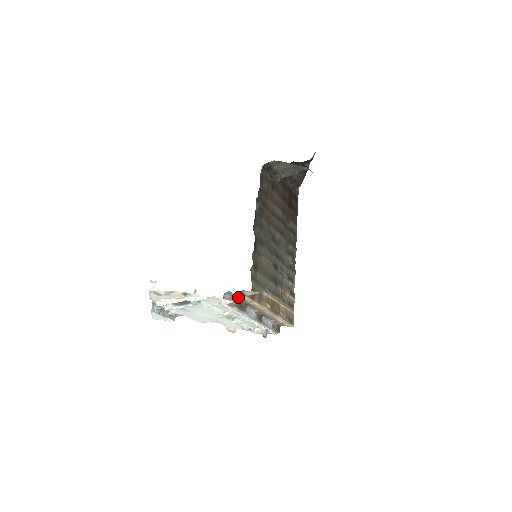
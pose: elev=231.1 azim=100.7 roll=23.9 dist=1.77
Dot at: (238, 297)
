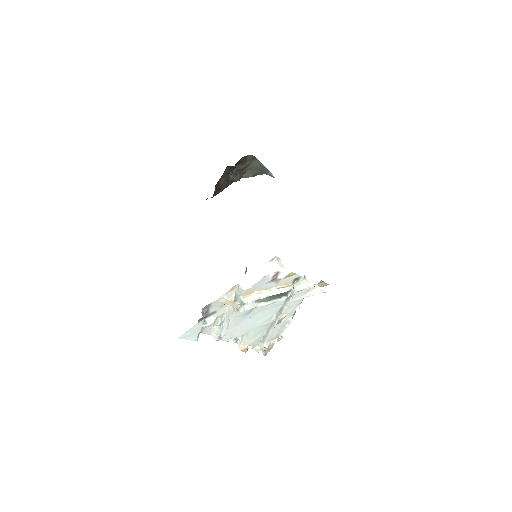
Dot at: occluded
